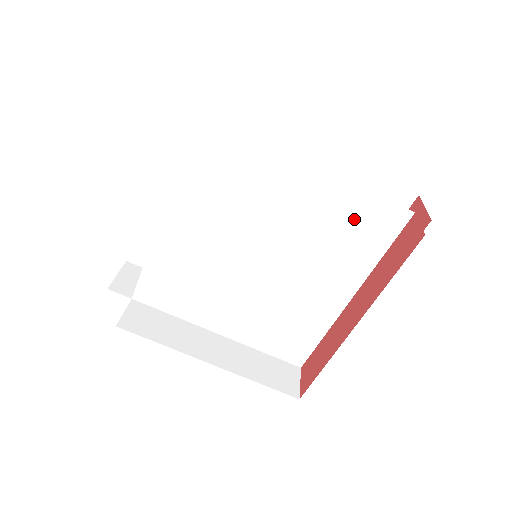
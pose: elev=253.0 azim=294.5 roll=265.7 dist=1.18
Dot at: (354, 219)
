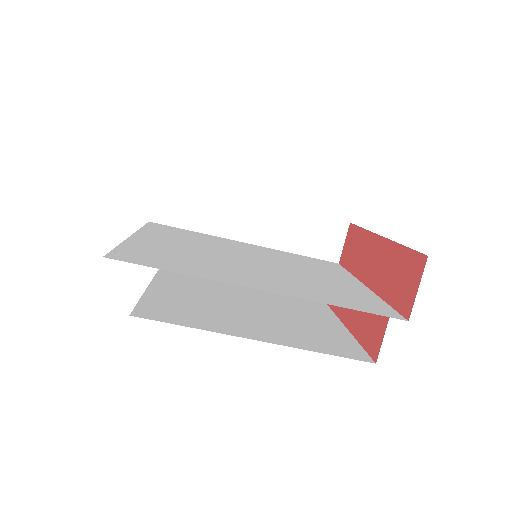
Dot at: (331, 296)
